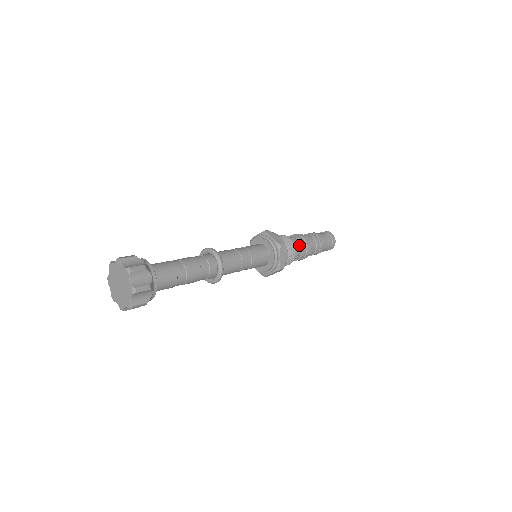
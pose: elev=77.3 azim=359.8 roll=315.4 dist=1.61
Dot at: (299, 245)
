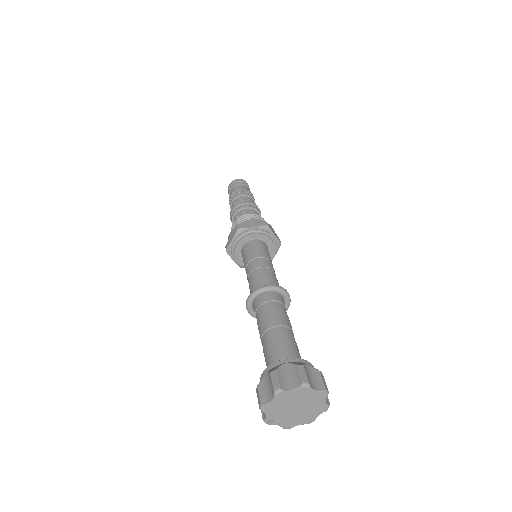
Dot at: (254, 212)
